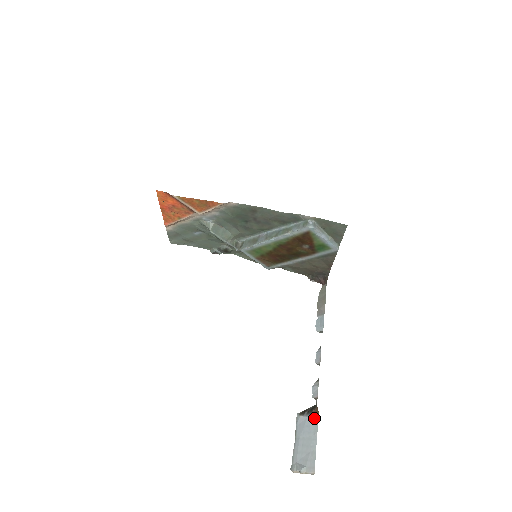
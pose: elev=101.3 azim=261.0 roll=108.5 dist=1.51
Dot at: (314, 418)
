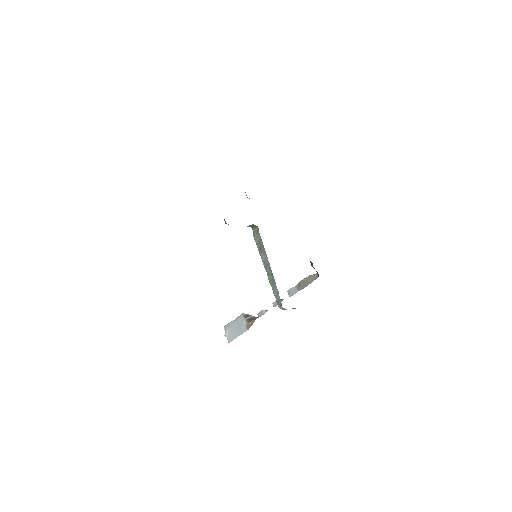
Dot at: (245, 328)
